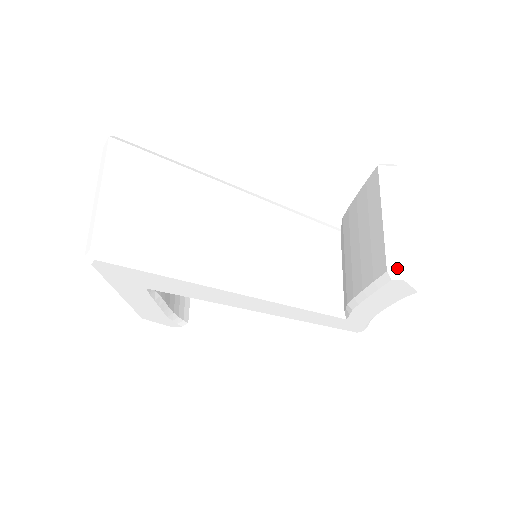
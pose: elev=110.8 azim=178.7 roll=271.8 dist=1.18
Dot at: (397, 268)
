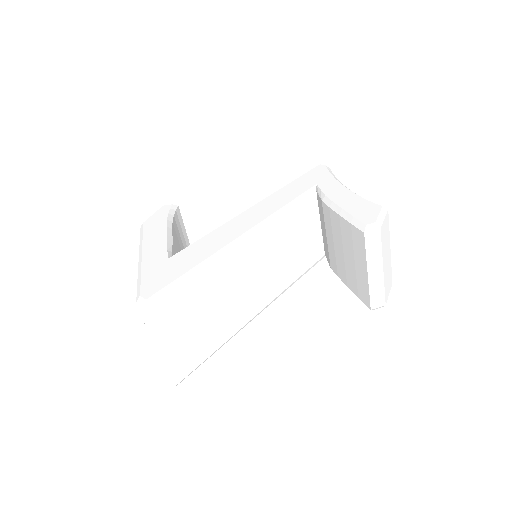
Dot at: (378, 306)
